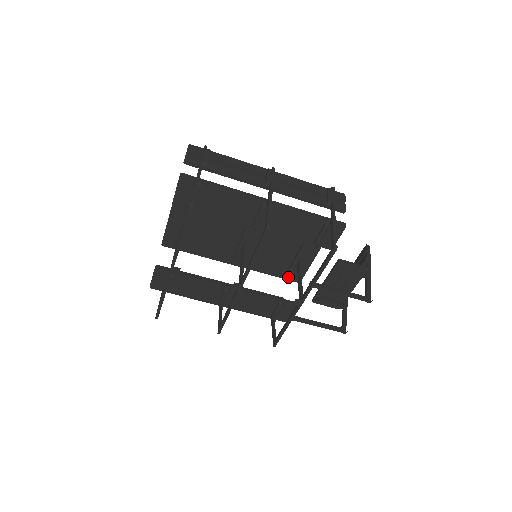
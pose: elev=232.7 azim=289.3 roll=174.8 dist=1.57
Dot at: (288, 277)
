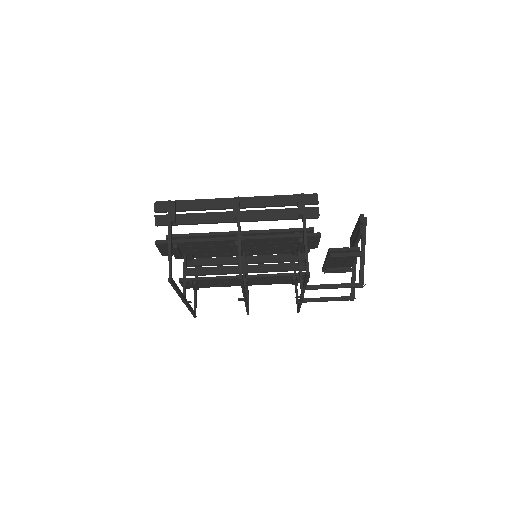
Dot at: (295, 254)
